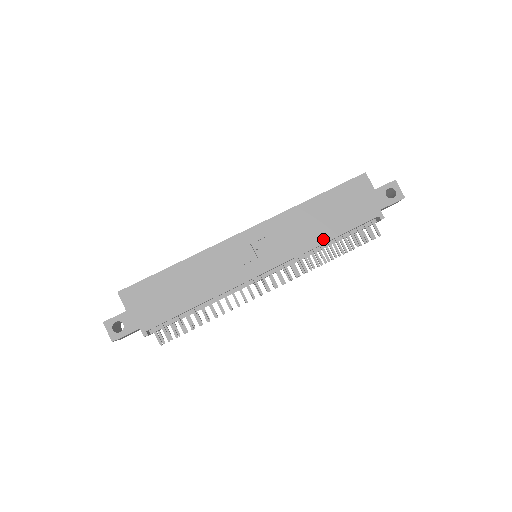
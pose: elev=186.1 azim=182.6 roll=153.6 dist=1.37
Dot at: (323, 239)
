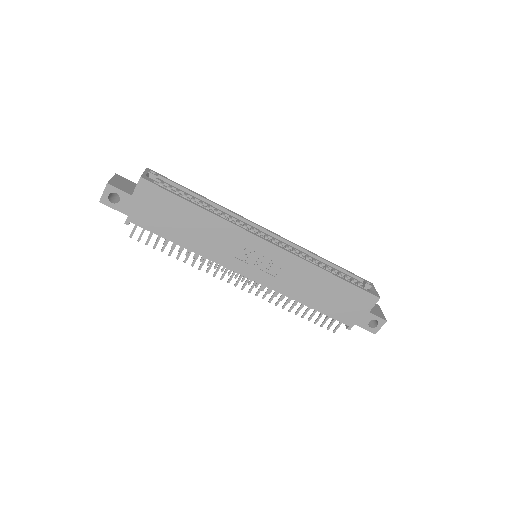
Dot at: (303, 301)
